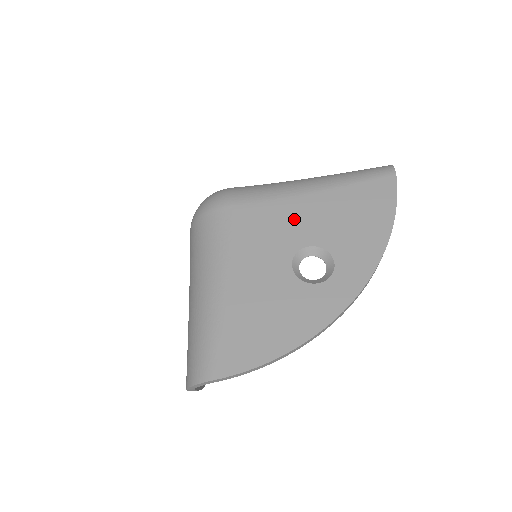
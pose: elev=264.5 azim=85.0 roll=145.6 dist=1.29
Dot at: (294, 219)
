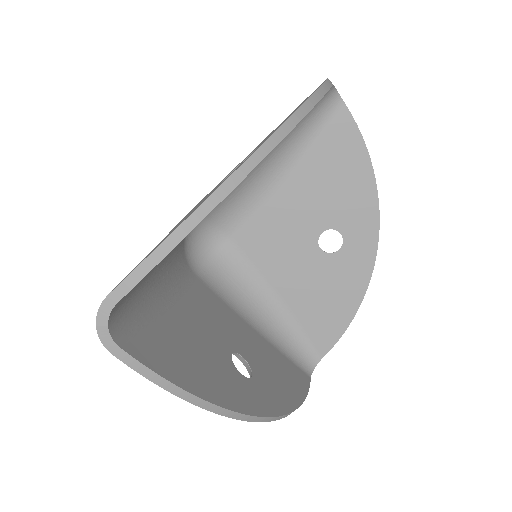
Dot at: occluded
